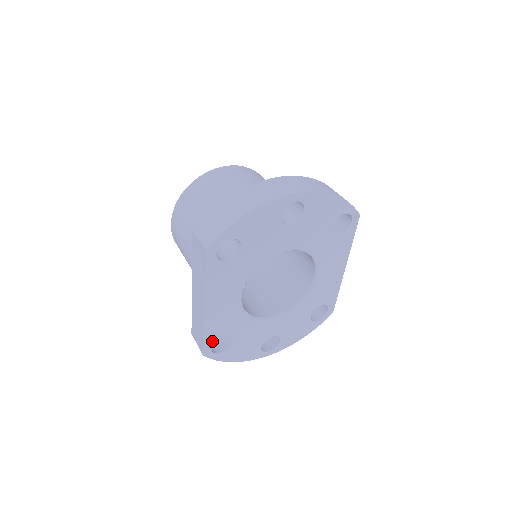
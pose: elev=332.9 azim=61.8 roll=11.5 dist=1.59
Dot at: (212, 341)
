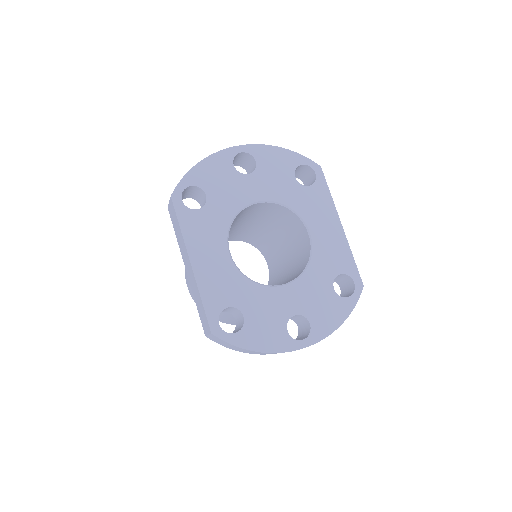
Dot at: (216, 313)
